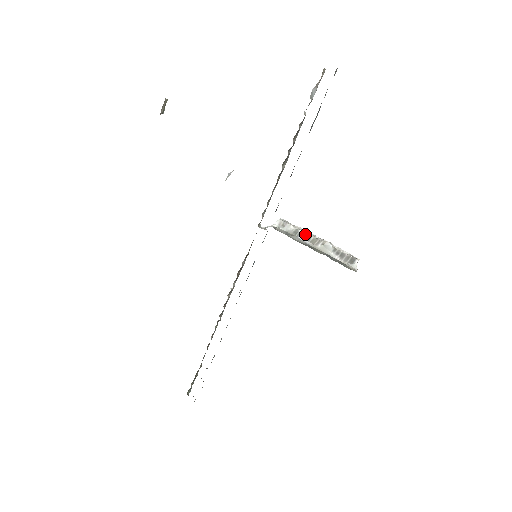
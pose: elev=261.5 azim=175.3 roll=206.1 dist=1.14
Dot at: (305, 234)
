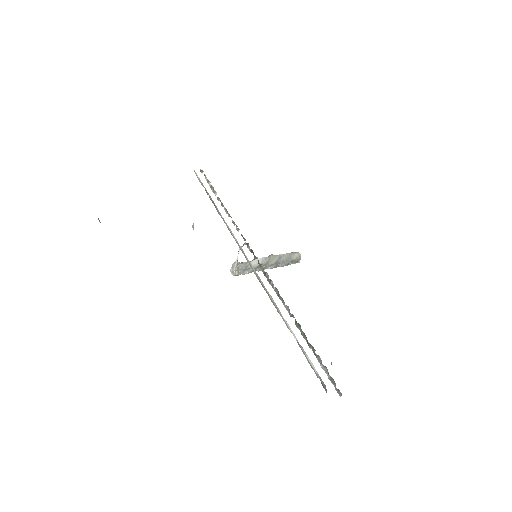
Dot at: (256, 259)
